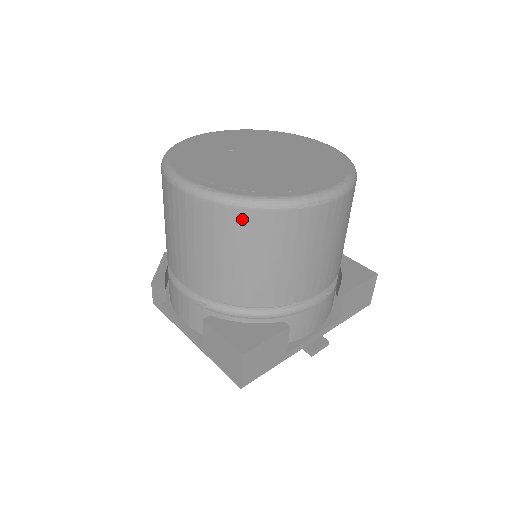
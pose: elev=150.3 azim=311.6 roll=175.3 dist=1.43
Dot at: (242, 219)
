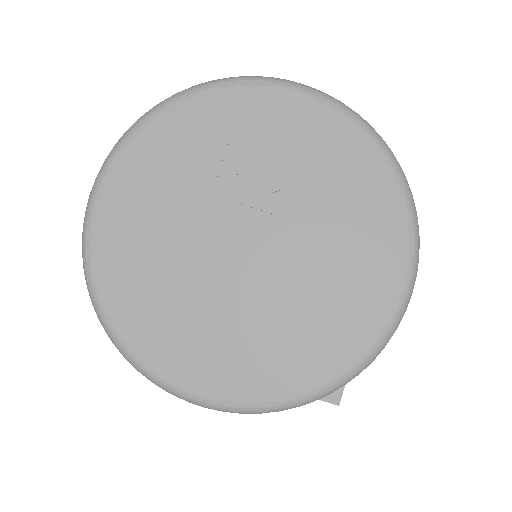
Dot at: occluded
